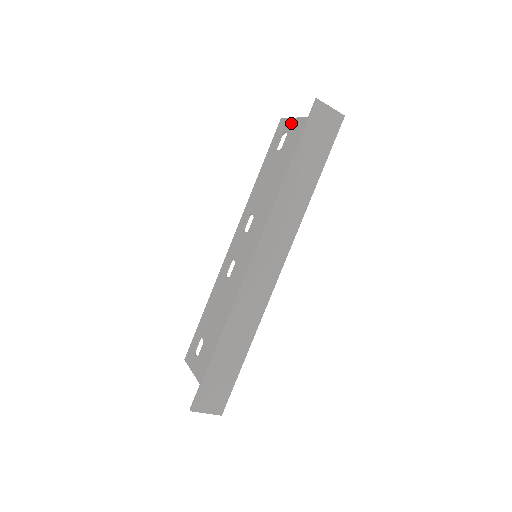
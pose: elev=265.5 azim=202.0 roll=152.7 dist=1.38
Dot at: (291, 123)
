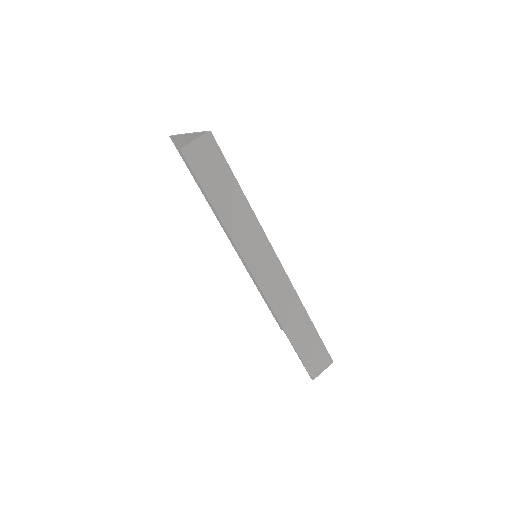
Dot at: (180, 141)
